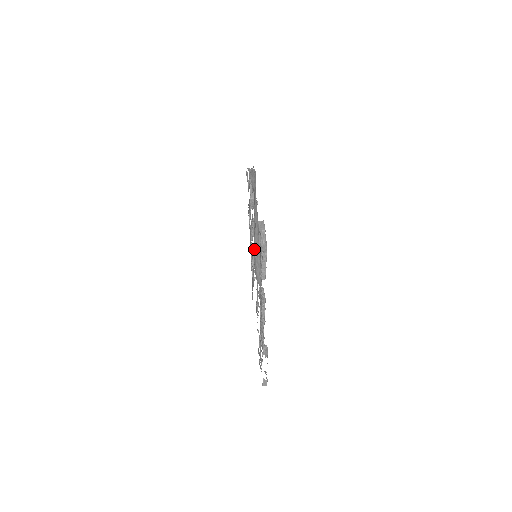
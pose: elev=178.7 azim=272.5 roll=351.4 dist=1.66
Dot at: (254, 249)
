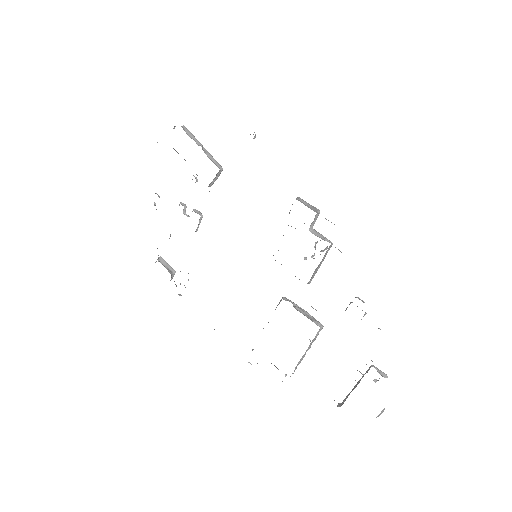
Dot at: occluded
